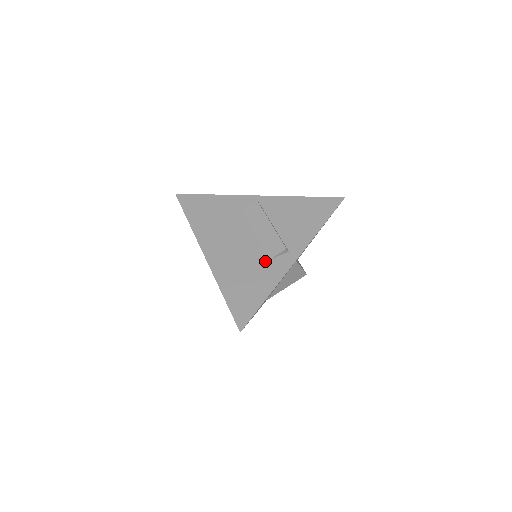
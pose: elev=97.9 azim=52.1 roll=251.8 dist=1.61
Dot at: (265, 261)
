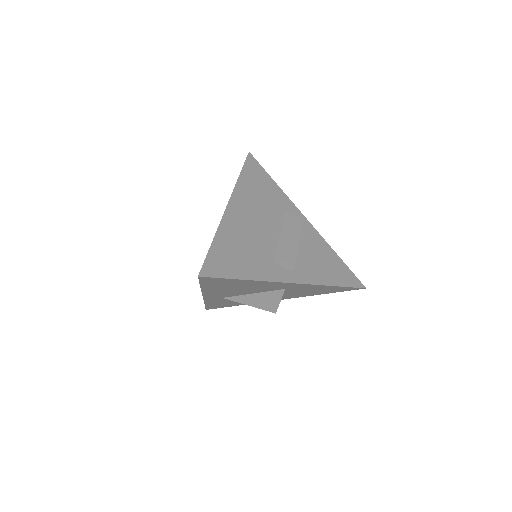
Dot at: (268, 257)
